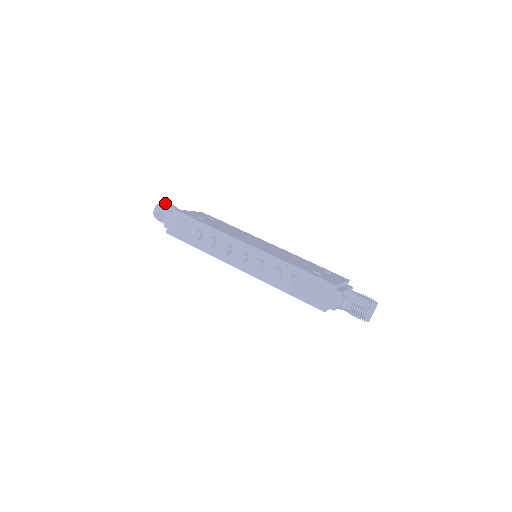
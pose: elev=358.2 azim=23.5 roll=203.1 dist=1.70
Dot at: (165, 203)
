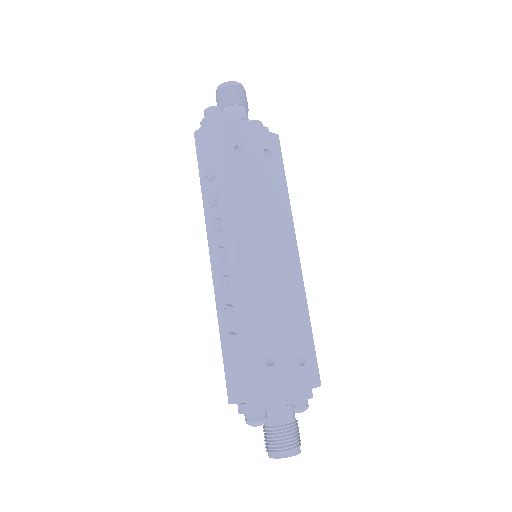
Dot at: (236, 89)
